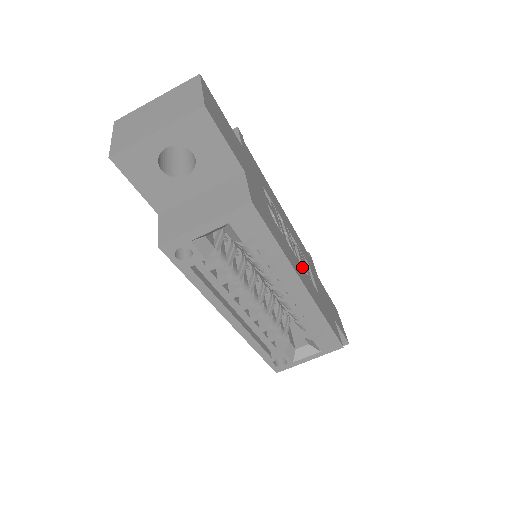
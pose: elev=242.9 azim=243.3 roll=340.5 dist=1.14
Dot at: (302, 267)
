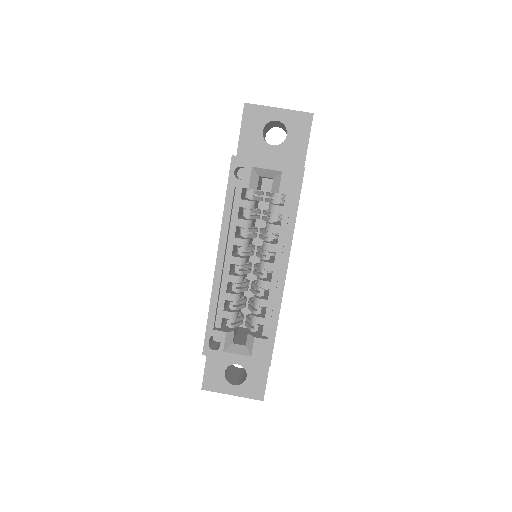
Dot at: occluded
